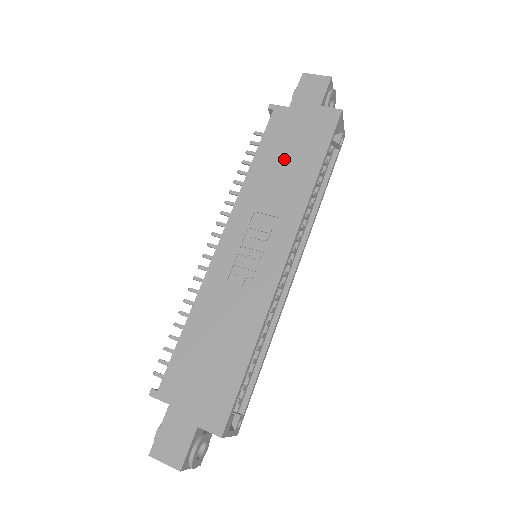
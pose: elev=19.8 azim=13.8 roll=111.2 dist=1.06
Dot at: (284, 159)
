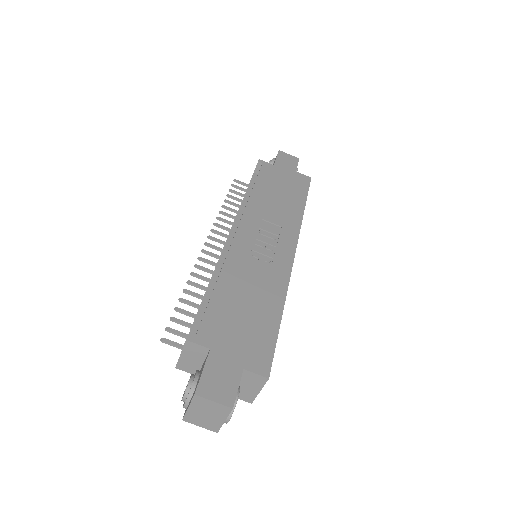
Dot at: (278, 193)
